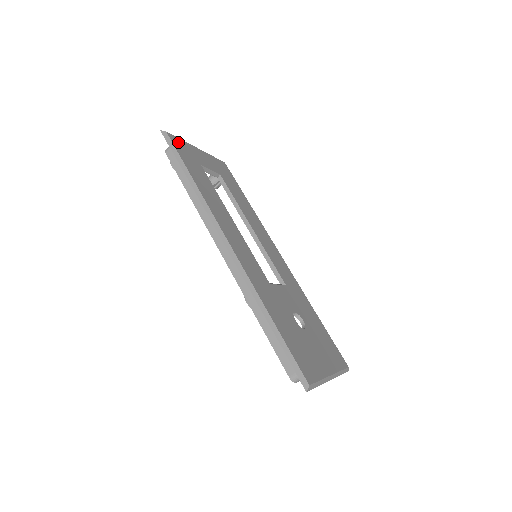
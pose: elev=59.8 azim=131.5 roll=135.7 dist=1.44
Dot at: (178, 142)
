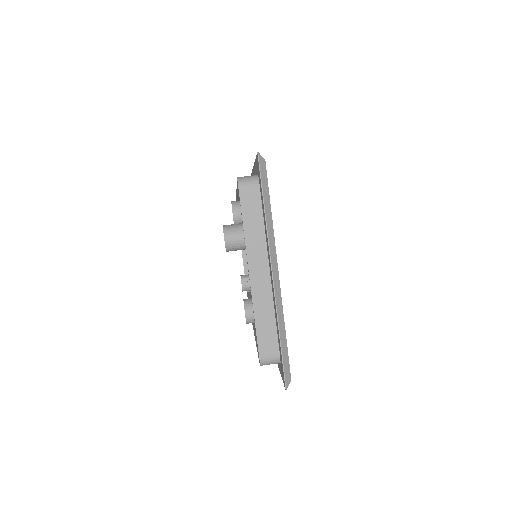
Dot at: occluded
